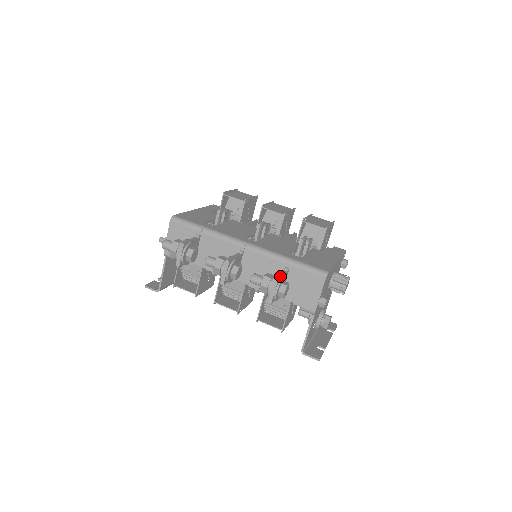
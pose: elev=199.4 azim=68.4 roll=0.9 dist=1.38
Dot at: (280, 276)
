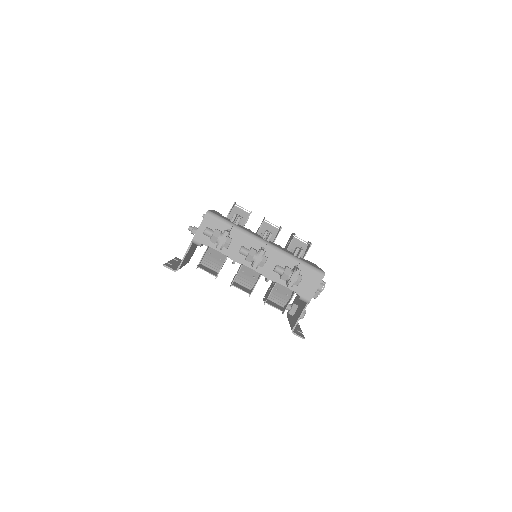
Dot at: occluded
